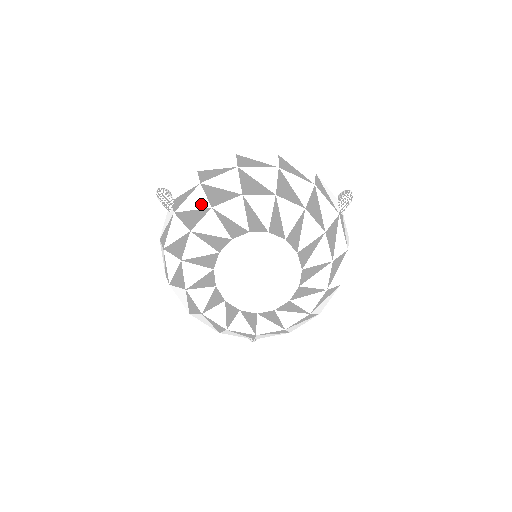
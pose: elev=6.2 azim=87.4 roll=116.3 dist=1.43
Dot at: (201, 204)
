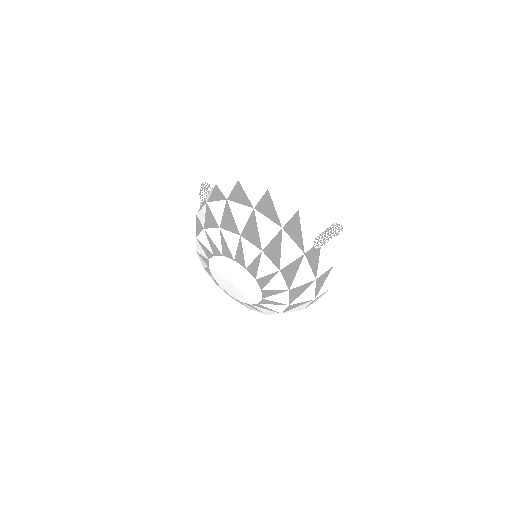
Dot at: (202, 221)
